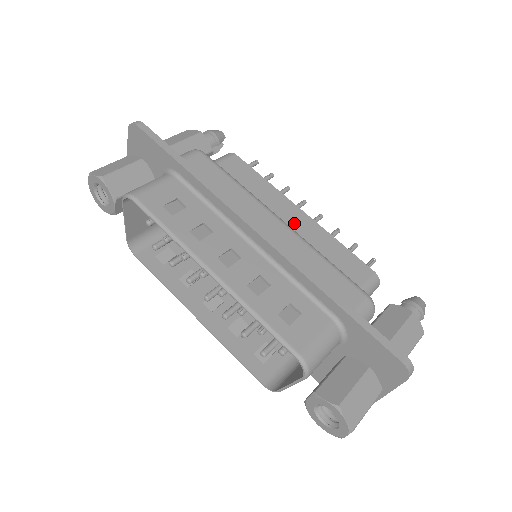
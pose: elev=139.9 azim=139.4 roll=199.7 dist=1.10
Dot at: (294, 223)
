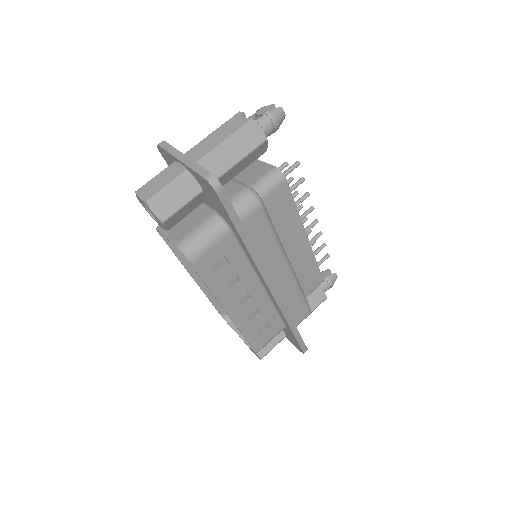
Dot at: (296, 251)
